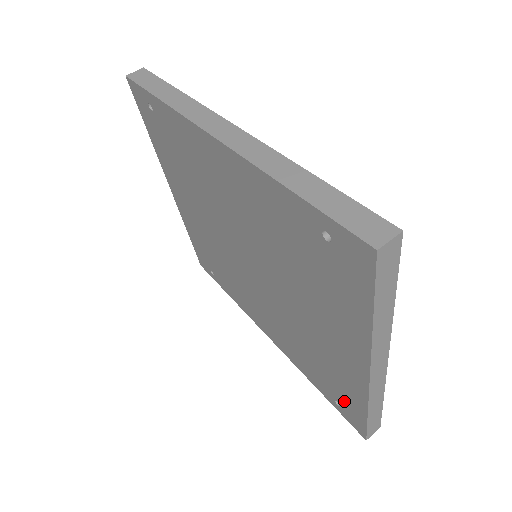
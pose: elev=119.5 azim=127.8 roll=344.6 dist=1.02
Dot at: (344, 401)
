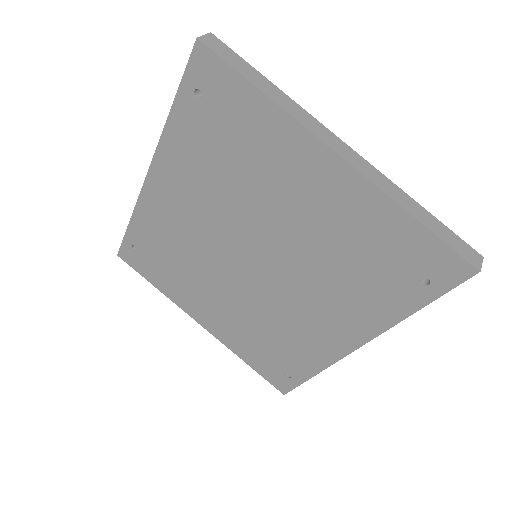
Dot at: (411, 257)
